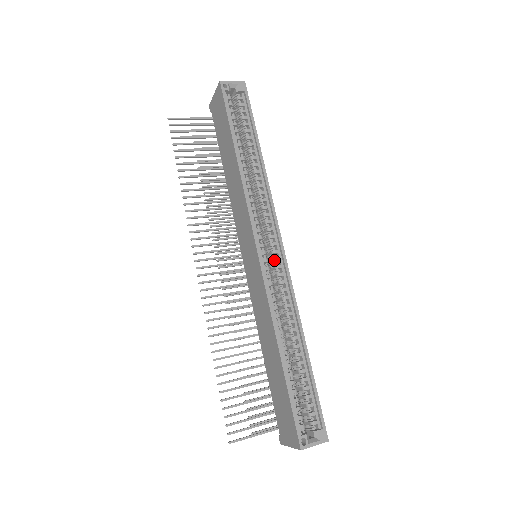
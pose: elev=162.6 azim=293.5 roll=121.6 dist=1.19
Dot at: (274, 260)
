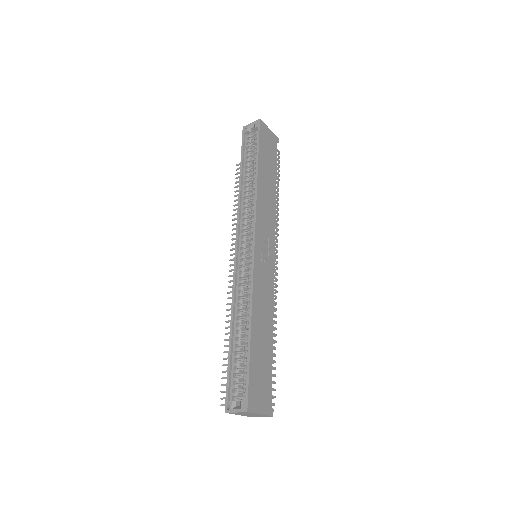
Dot at: (249, 256)
